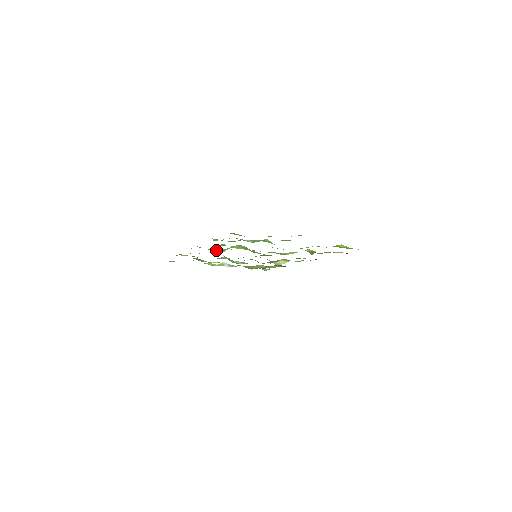
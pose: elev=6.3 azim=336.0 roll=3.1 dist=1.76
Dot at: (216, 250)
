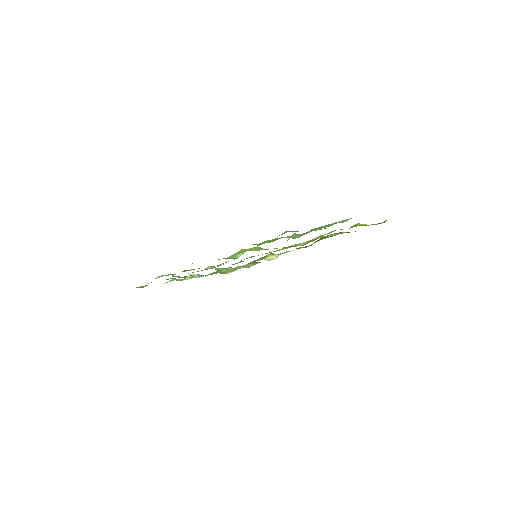
Dot at: (229, 258)
